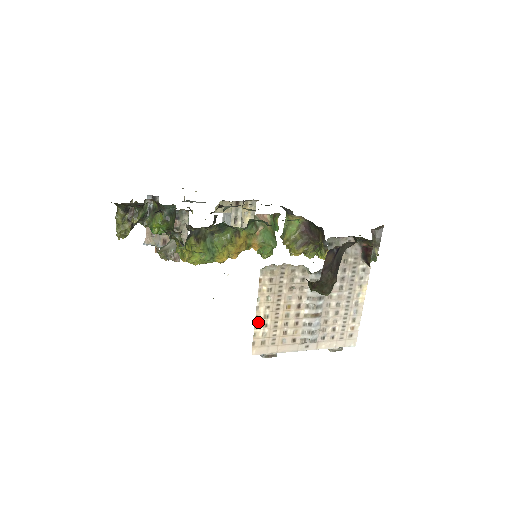
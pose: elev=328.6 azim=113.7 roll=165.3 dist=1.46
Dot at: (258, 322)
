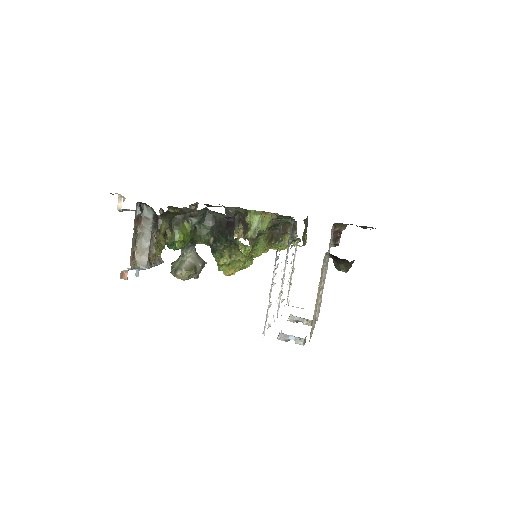
Dot at: (314, 310)
